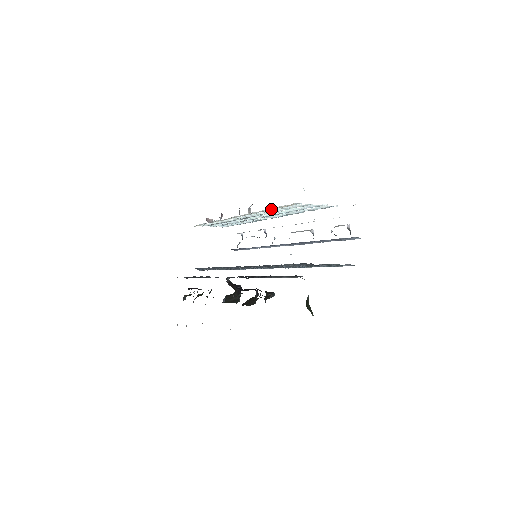
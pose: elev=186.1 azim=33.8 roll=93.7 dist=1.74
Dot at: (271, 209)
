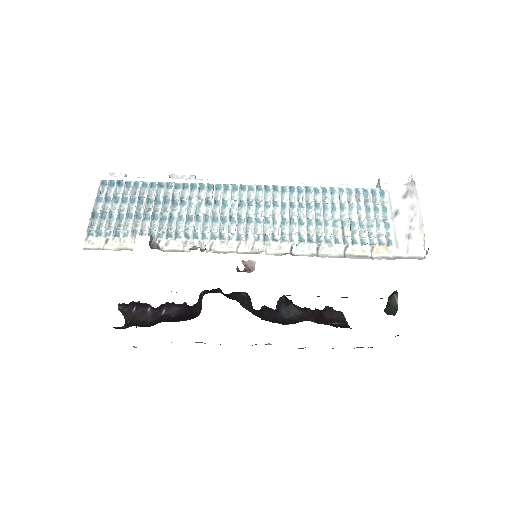
Dot at: (329, 242)
